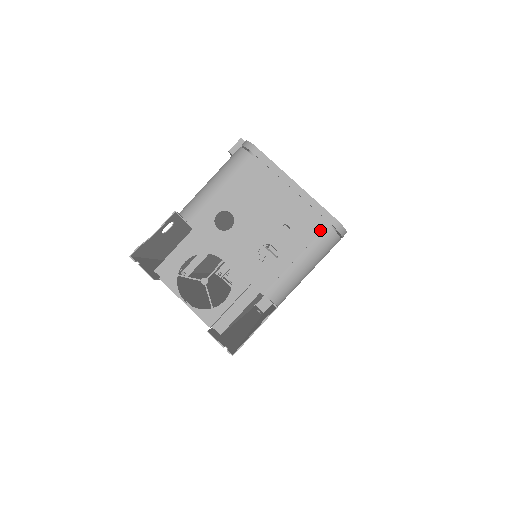
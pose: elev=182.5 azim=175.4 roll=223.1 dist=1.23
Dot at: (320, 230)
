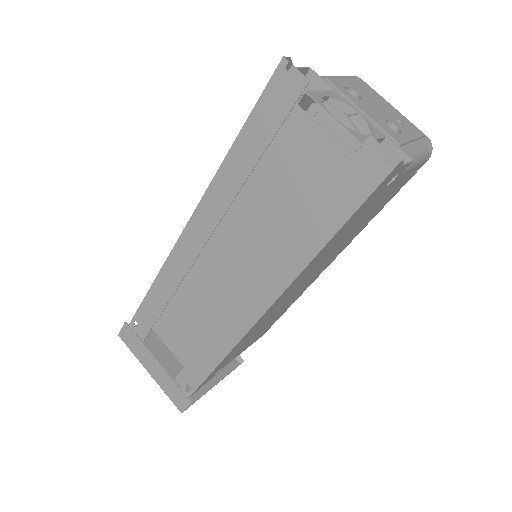
Dot at: (423, 135)
